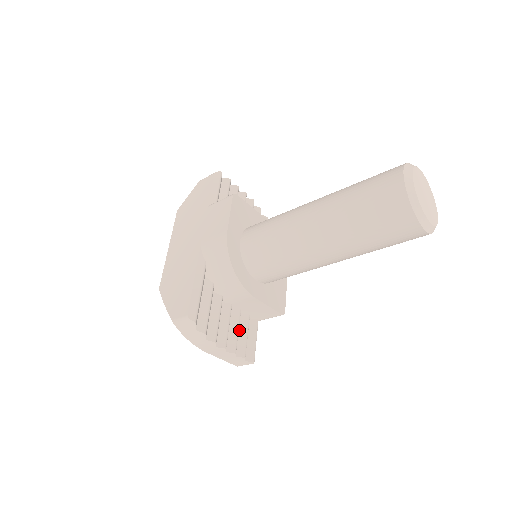
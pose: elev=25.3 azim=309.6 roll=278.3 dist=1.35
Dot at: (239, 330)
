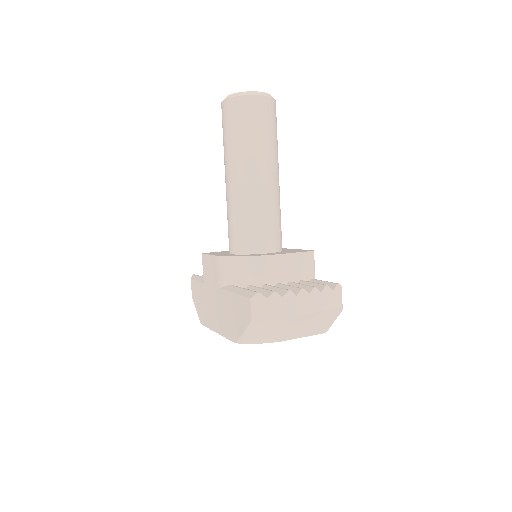
Dot at: occluded
